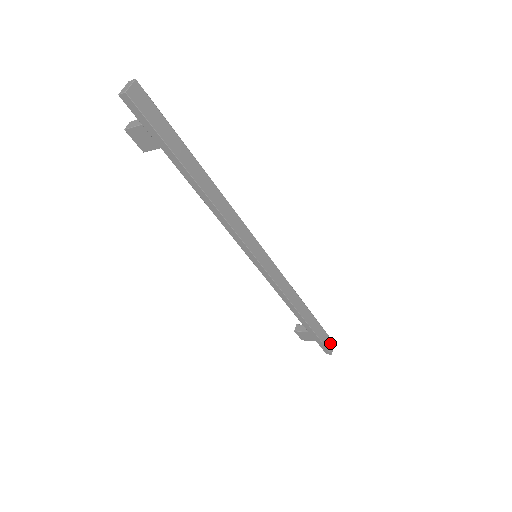
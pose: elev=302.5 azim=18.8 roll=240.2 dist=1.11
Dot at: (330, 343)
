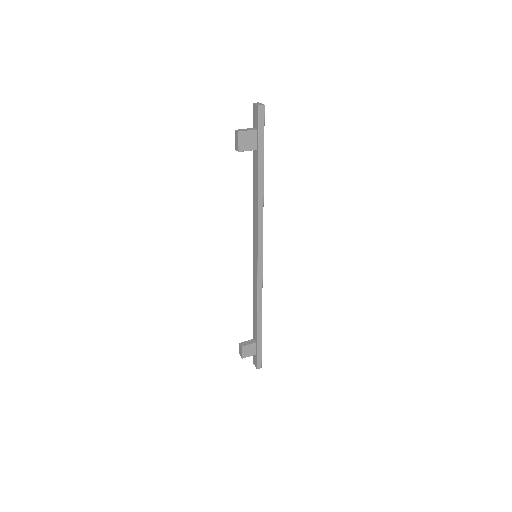
Dot at: occluded
